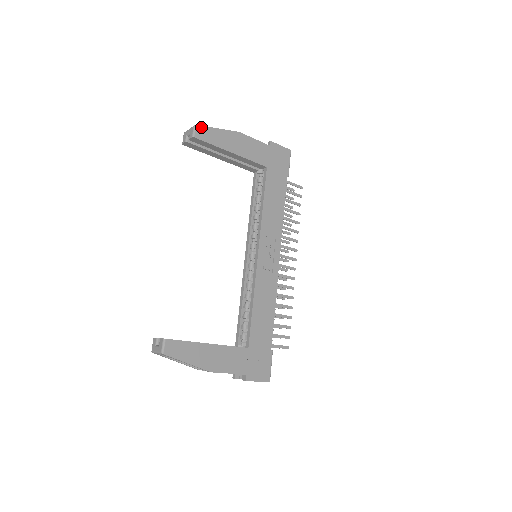
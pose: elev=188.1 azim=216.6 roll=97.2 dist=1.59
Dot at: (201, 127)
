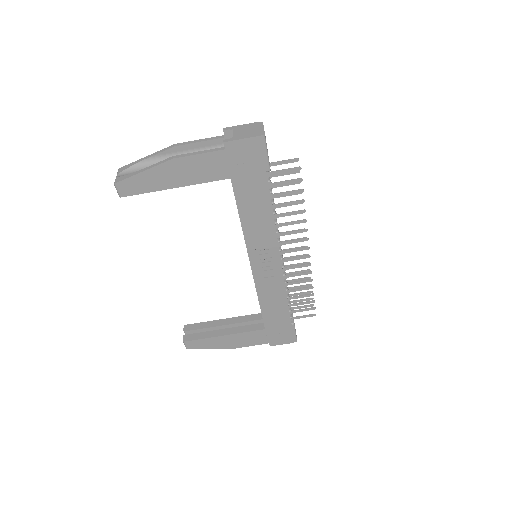
Dot at: (122, 182)
